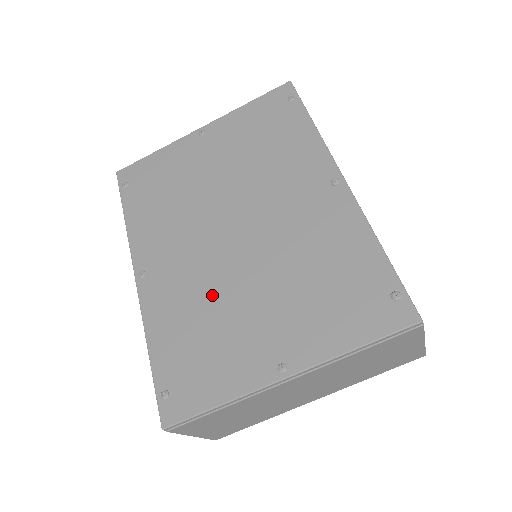
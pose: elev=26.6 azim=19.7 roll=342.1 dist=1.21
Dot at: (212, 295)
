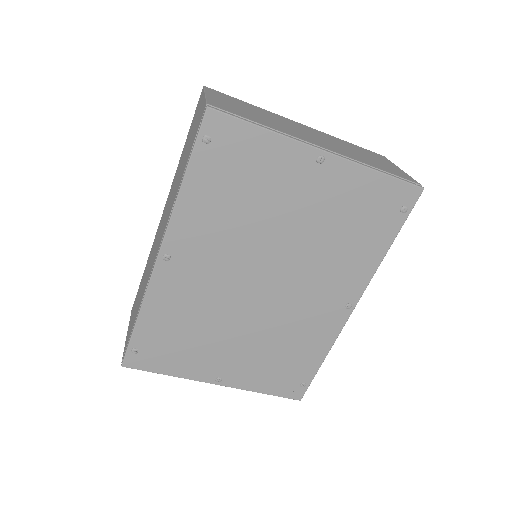
Dot at: (211, 315)
